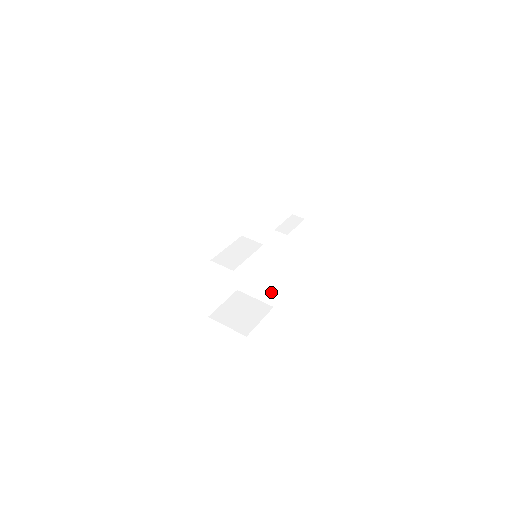
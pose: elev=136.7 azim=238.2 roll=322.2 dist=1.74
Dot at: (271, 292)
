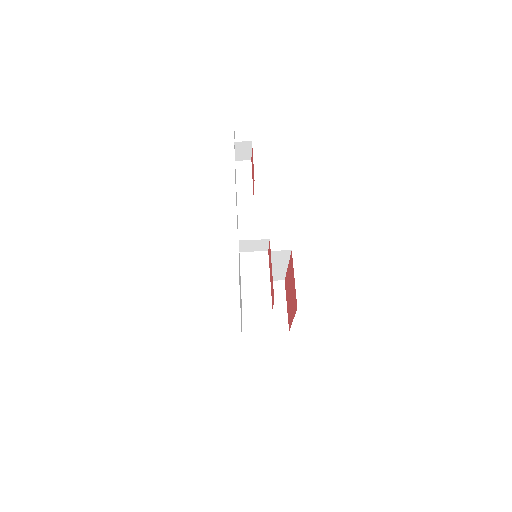
Dot at: (281, 274)
